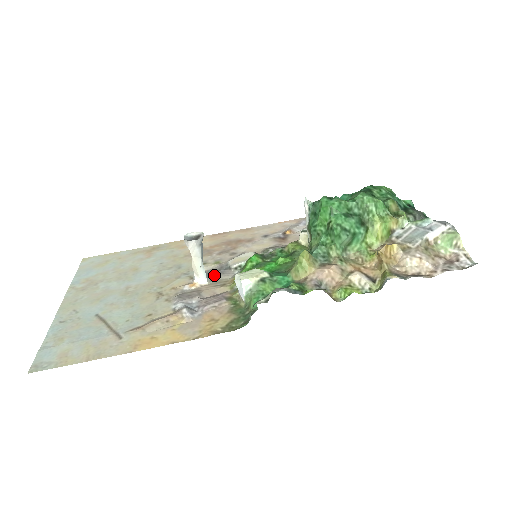
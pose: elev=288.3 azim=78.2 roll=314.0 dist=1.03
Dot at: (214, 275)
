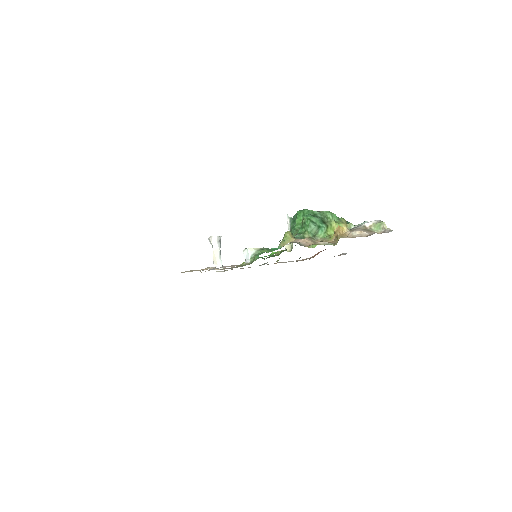
Dot at: occluded
